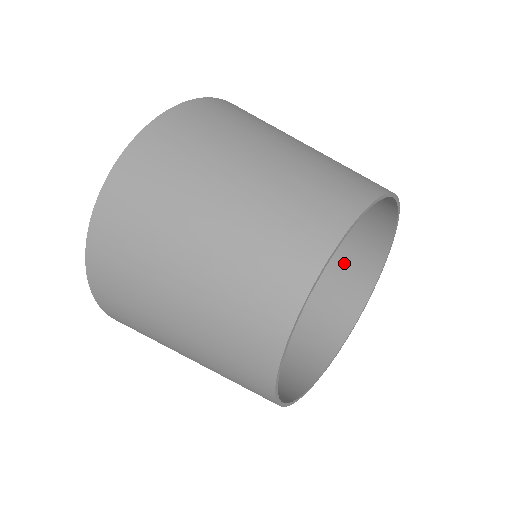
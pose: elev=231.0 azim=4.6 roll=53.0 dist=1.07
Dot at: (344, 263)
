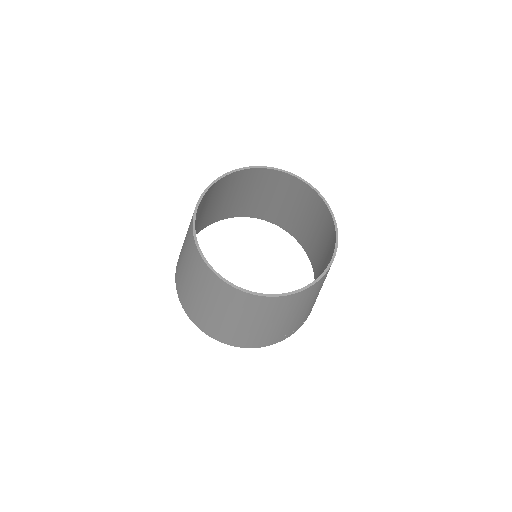
Dot at: (319, 216)
